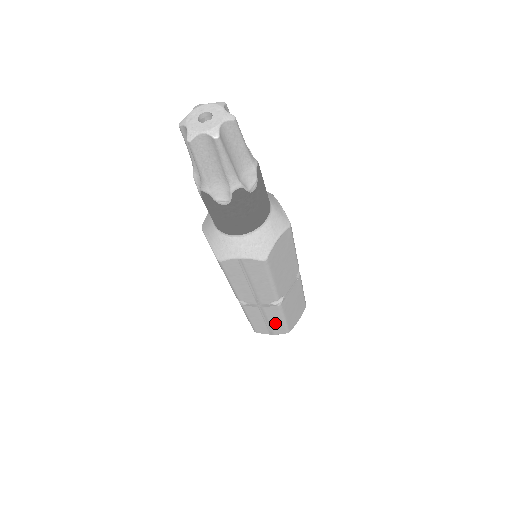
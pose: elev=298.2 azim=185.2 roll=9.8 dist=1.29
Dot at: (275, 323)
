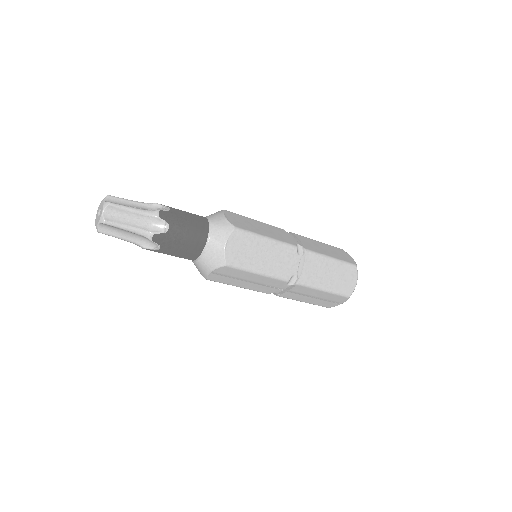
Dot at: (324, 296)
